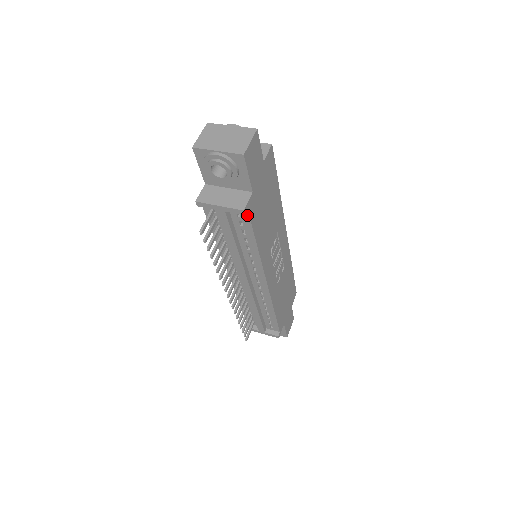
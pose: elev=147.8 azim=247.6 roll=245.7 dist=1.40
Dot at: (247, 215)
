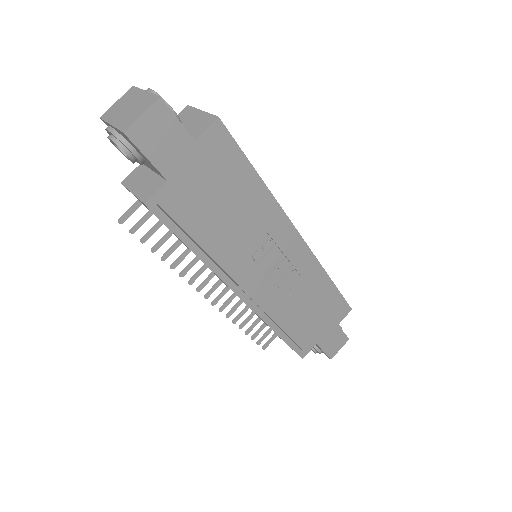
Dot at: (164, 210)
